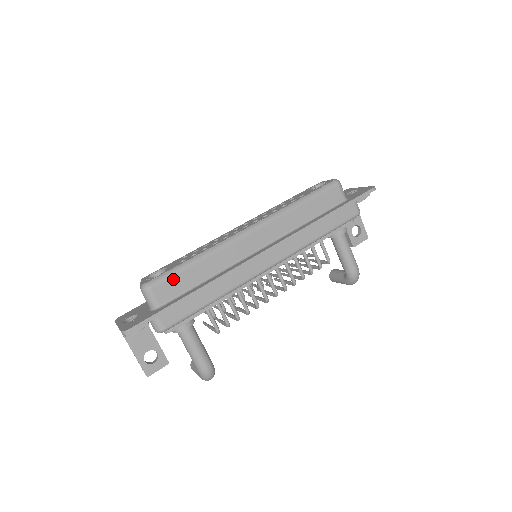
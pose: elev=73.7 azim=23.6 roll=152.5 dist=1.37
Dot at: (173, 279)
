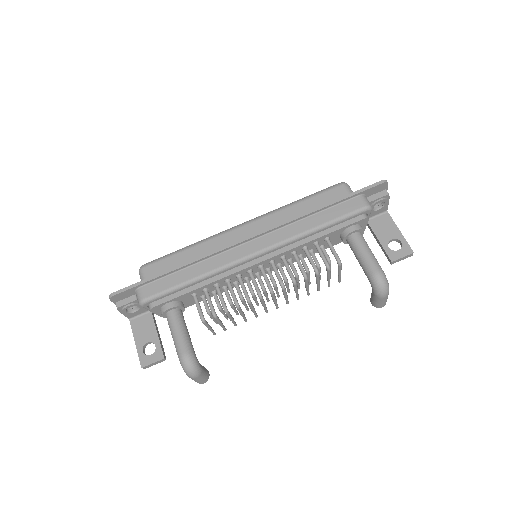
Dot at: (163, 261)
